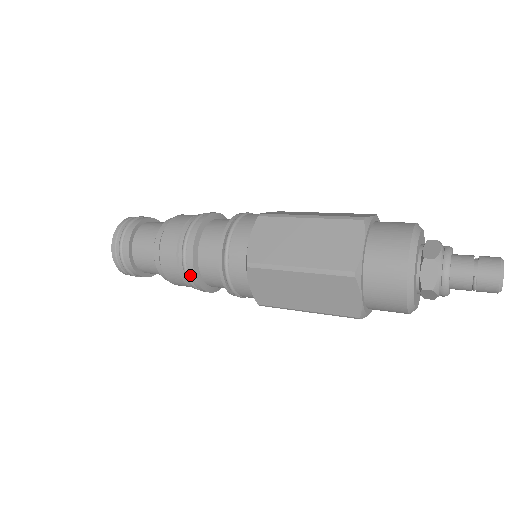
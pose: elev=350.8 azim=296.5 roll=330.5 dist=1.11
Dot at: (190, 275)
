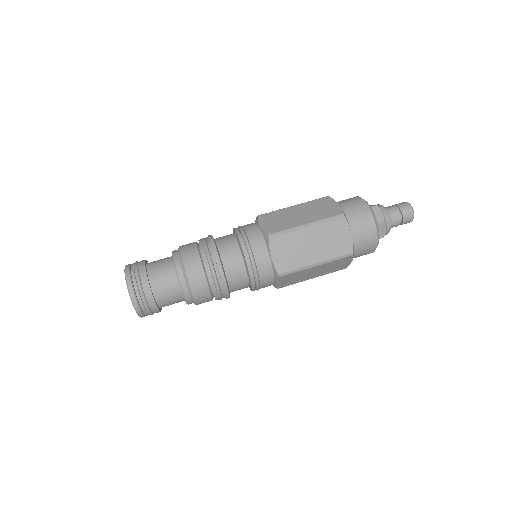
Dot at: occluded
